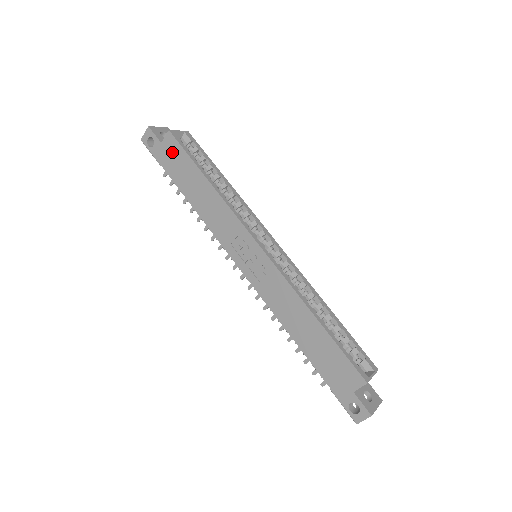
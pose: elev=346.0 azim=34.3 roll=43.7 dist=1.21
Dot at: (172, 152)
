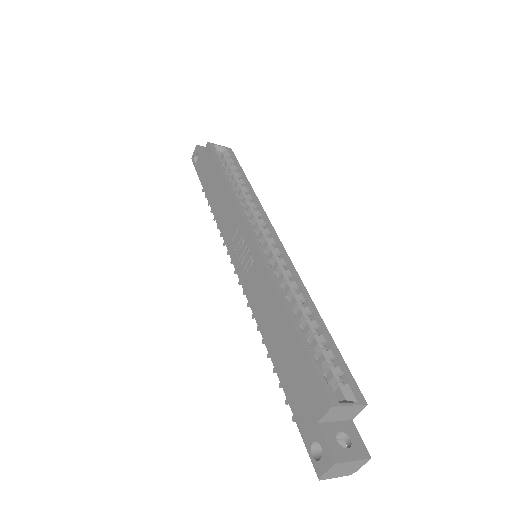
Dot at: (206, 161)
